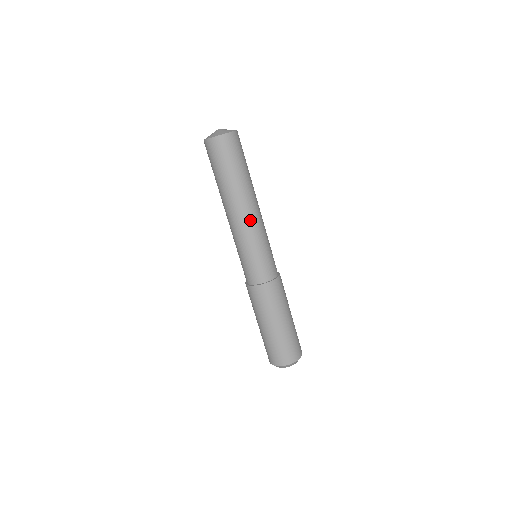
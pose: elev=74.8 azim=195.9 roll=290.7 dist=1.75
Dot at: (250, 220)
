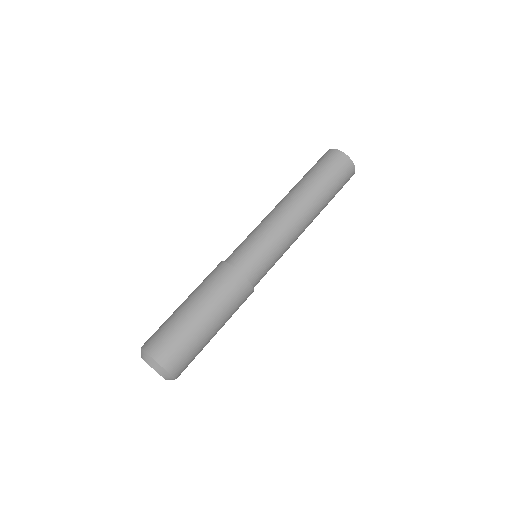
Dot at: (298, 228)
